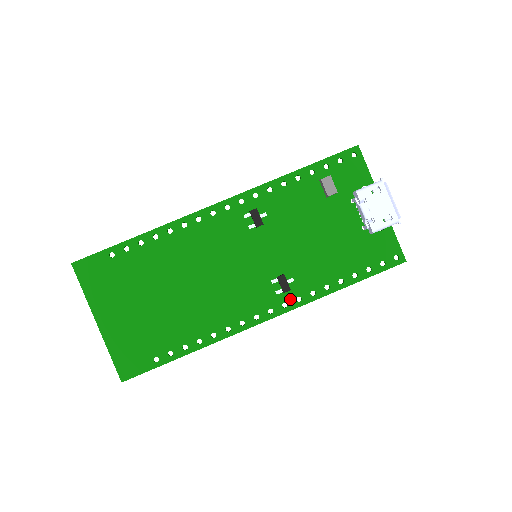
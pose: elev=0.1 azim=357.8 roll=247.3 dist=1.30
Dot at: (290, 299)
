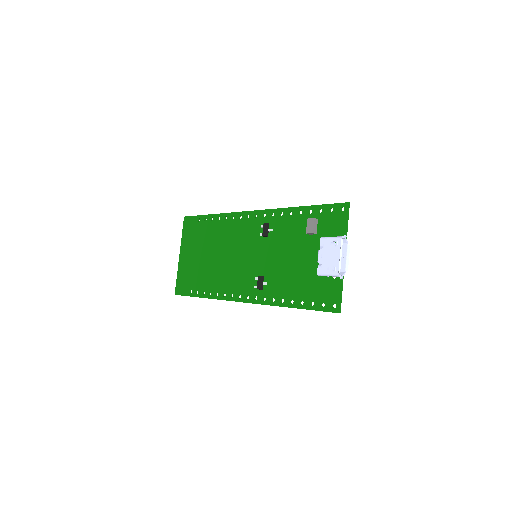
Dot at: (260, 296)
